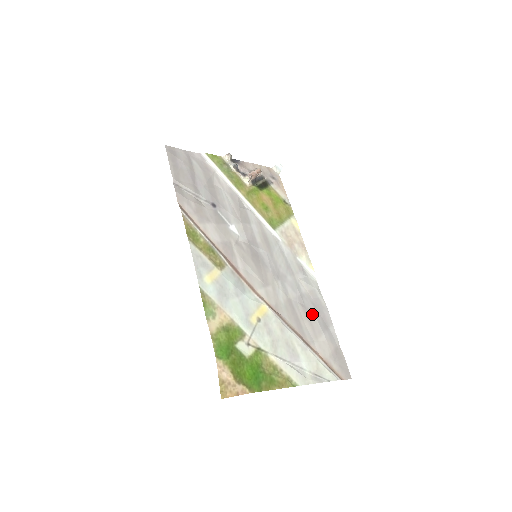
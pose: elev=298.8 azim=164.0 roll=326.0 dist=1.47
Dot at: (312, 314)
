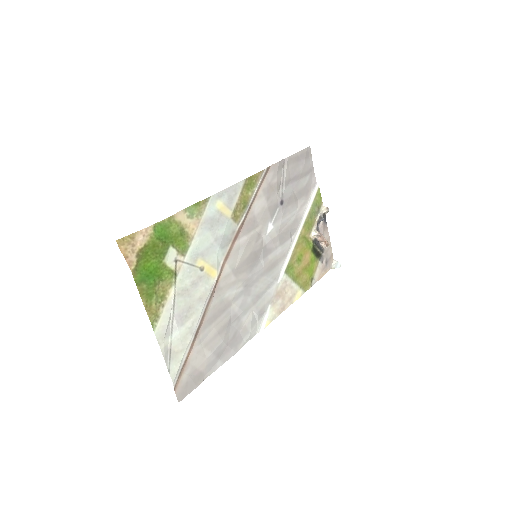
Dot at: (226, 334)
